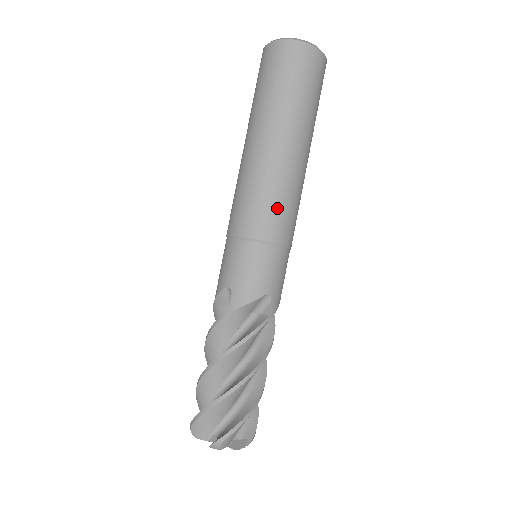
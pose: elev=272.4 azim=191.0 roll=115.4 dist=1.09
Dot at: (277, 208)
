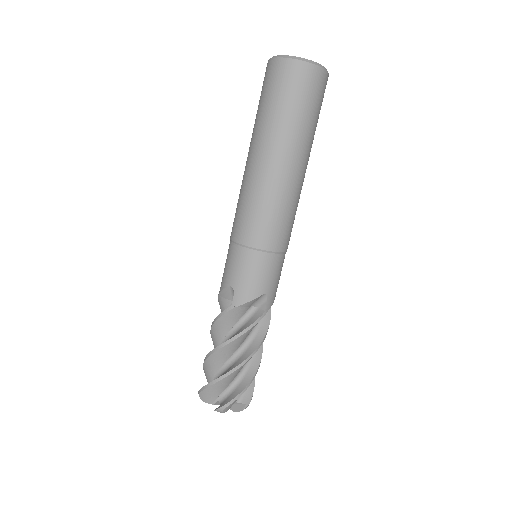
Dot at: (275, 221)
